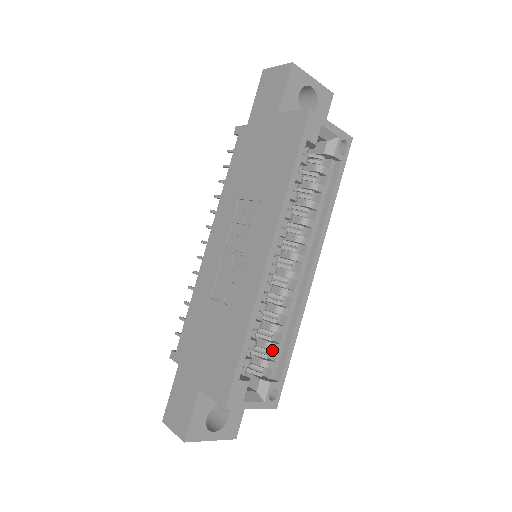
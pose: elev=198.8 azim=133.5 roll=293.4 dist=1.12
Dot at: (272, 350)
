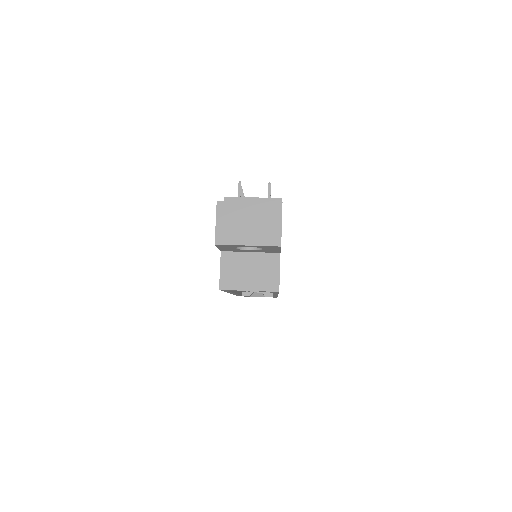
Dot at: occluded
